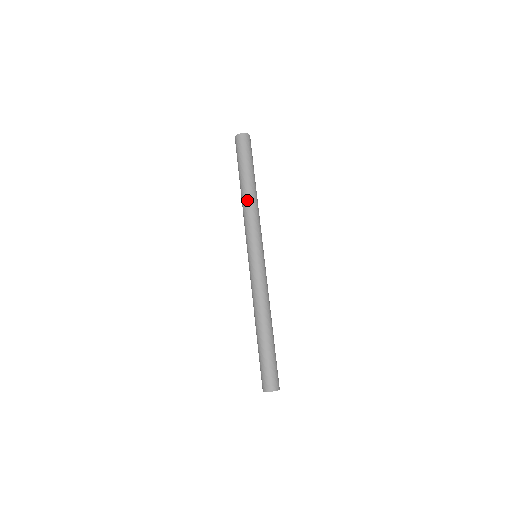
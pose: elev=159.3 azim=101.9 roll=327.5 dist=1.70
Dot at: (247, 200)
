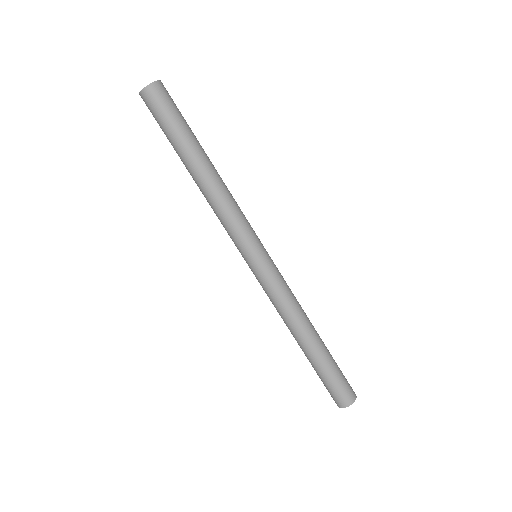
Dot at: (211, 186)
